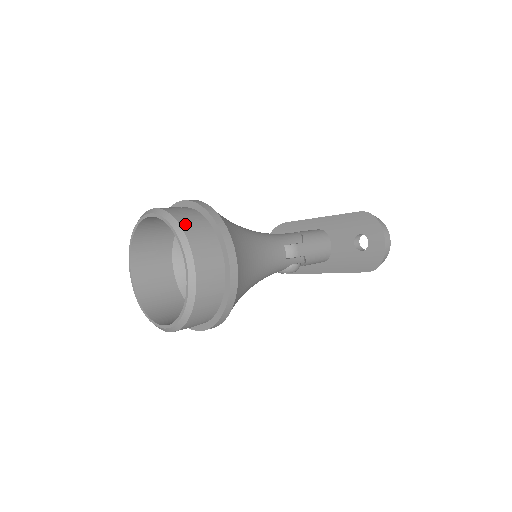
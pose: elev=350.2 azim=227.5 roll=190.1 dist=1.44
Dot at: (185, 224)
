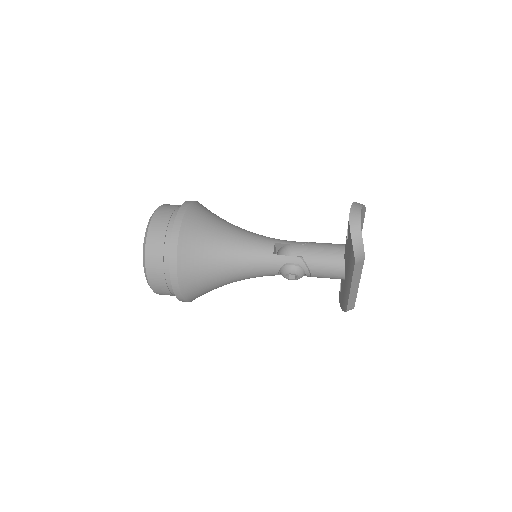
Dot at: (165, 205)
